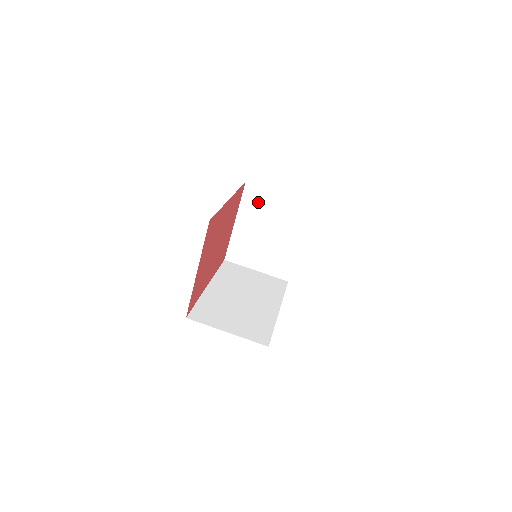
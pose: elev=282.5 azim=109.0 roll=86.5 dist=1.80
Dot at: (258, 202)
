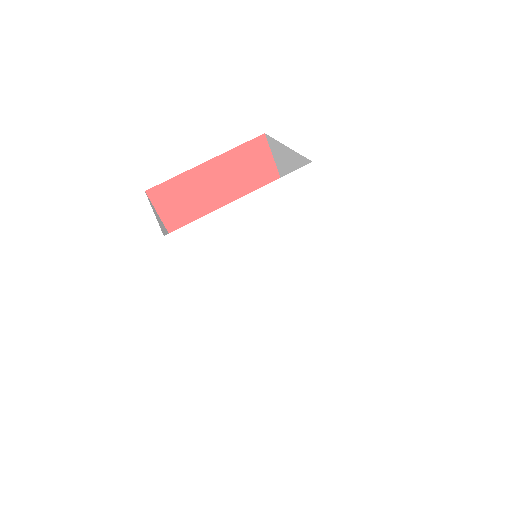
Dot at: occluded
